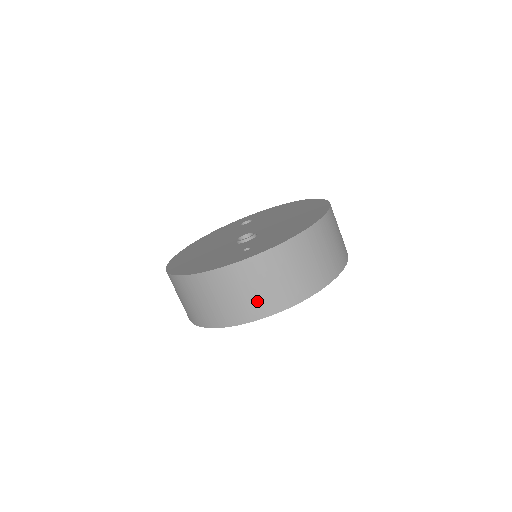
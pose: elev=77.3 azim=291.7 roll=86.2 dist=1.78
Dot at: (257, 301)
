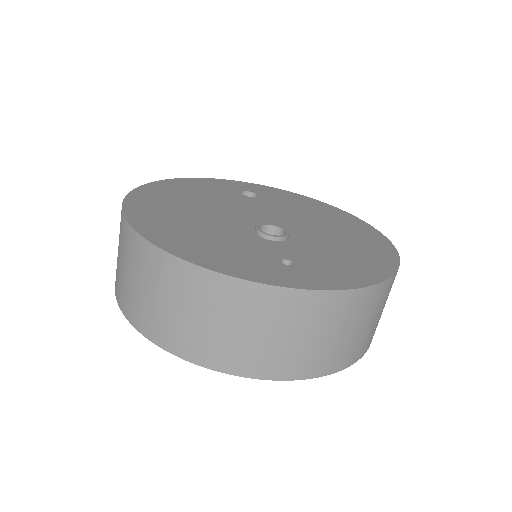
Dot at: (272, 353)
